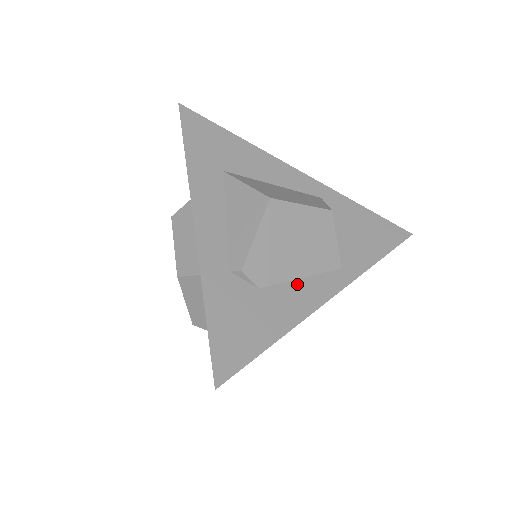
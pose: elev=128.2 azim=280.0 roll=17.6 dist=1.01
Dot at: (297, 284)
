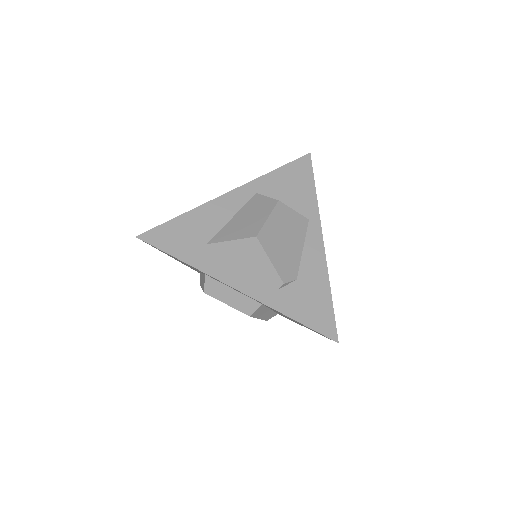
Dot at: (305, 255)
